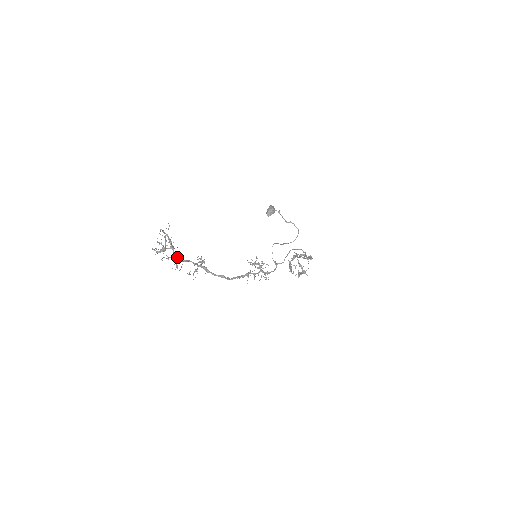
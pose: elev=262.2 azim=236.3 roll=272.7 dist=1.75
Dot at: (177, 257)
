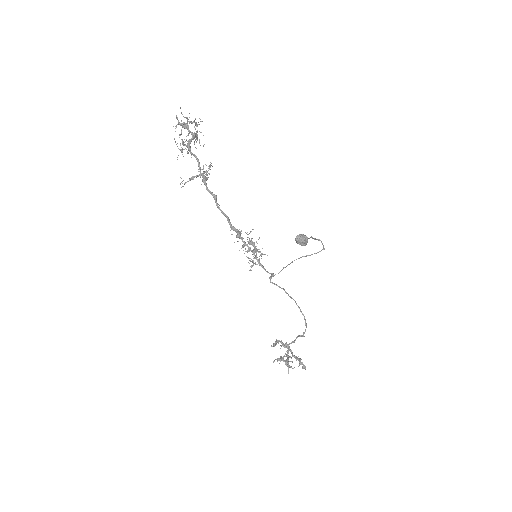
Dot at: occluded
